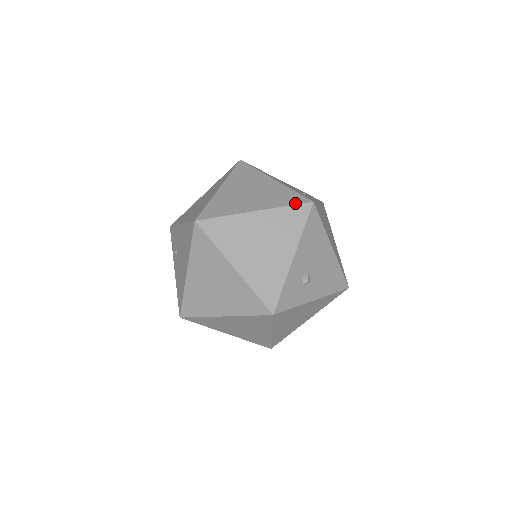
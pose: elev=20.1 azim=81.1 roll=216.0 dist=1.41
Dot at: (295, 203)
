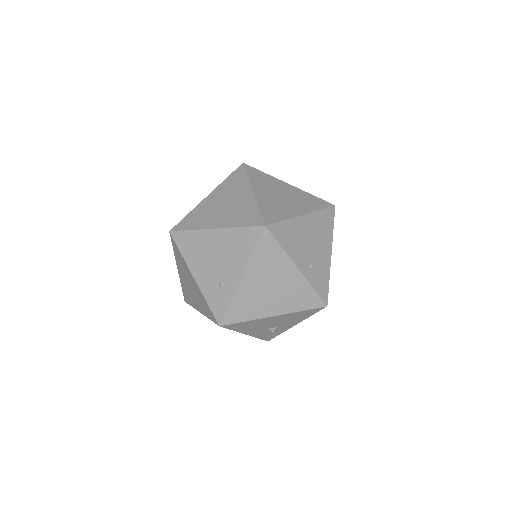
Dot at: (212, 320)
